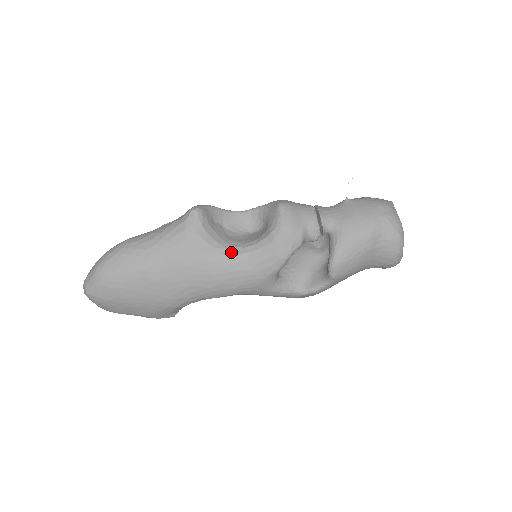
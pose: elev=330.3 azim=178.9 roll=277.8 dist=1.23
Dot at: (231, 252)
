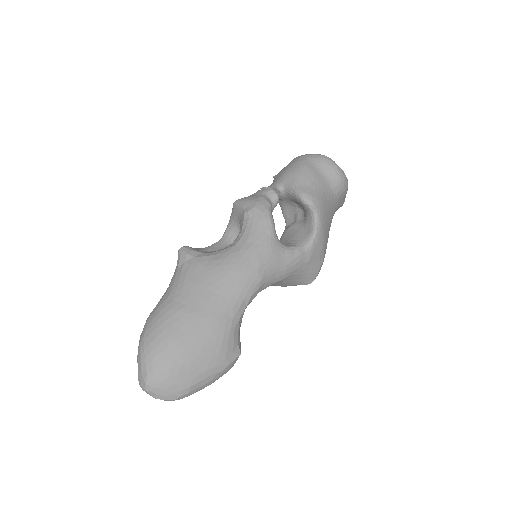
Dot at: (230, 247)
